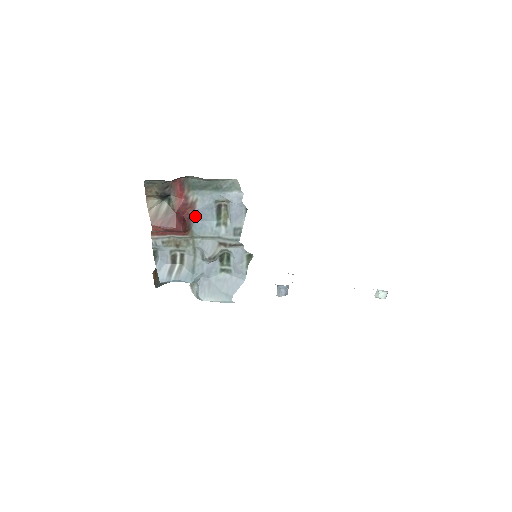
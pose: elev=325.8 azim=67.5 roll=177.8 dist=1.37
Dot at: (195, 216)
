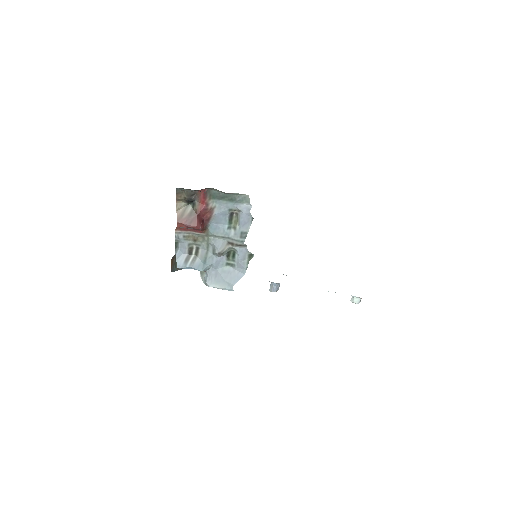
Dot at: (212, 219)
